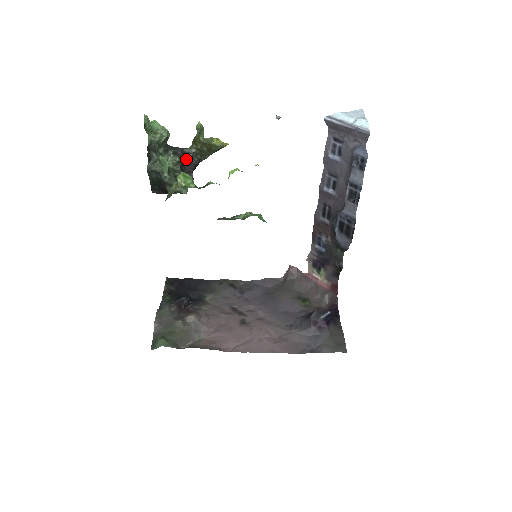
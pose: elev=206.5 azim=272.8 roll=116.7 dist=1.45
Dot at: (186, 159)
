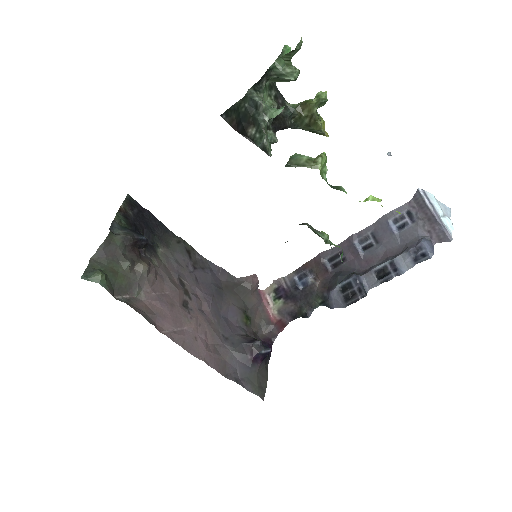
Dot at: (282, 114)
